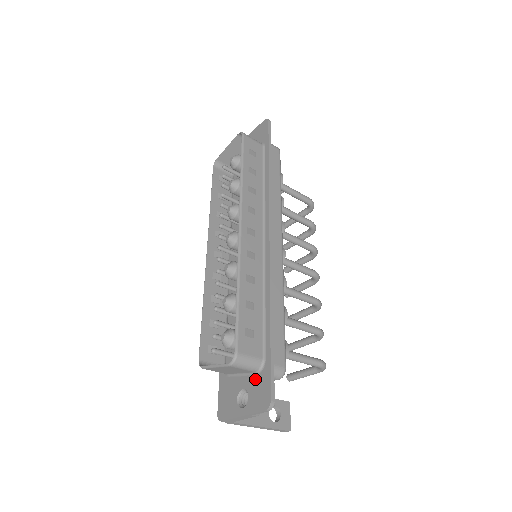
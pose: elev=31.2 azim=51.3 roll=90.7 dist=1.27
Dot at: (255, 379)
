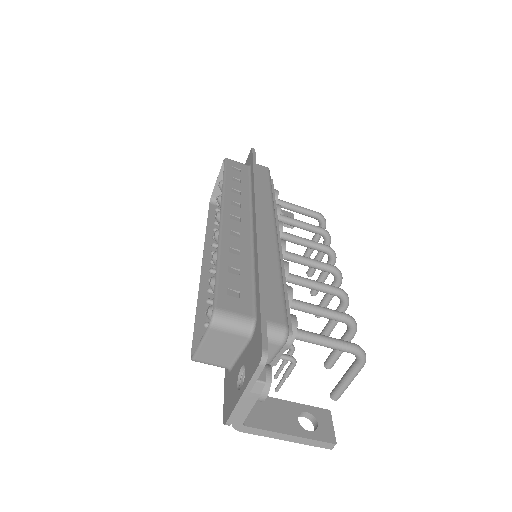
Dot at: (249, 345)
